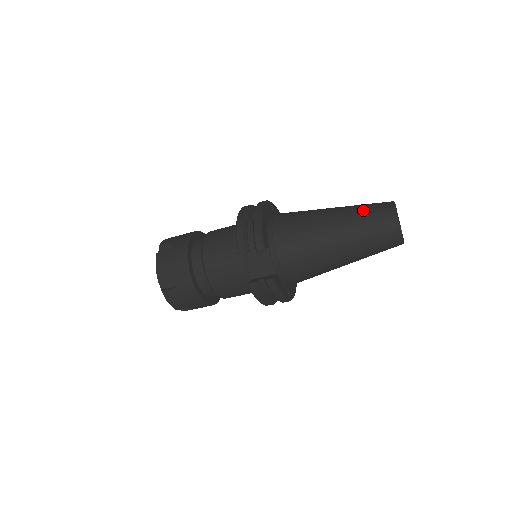
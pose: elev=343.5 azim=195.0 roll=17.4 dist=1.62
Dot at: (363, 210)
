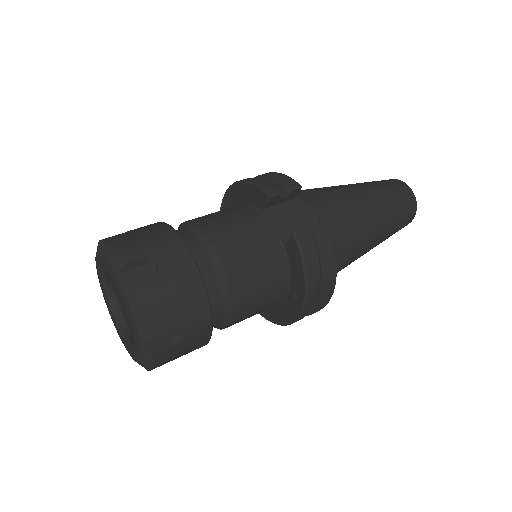
Dot at: occluded
